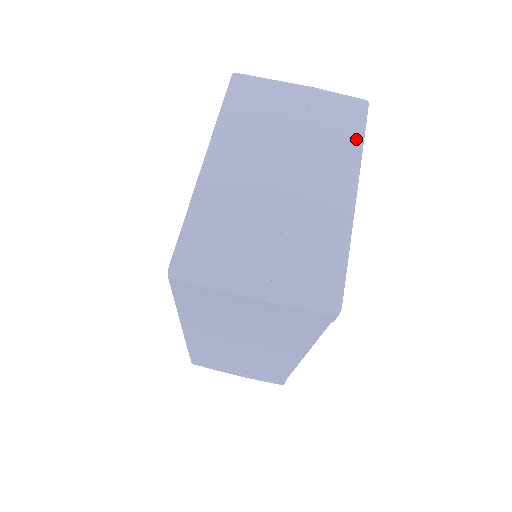
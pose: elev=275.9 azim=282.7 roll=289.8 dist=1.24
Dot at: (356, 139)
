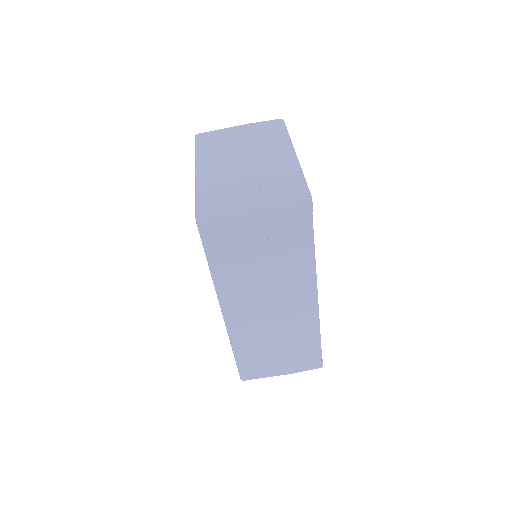
Dot at: (283, 133)
